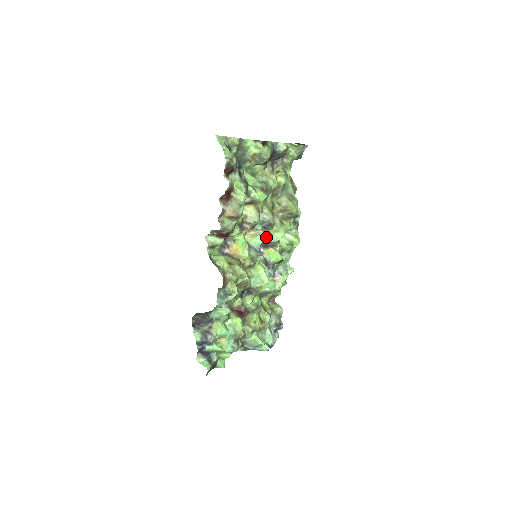
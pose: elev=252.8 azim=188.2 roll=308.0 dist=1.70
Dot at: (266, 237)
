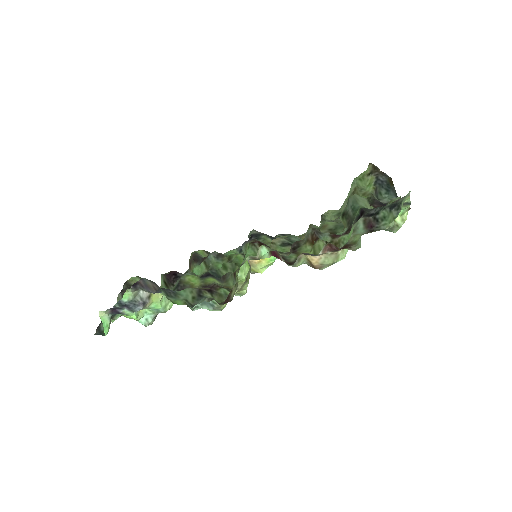
Dot at: occluded
